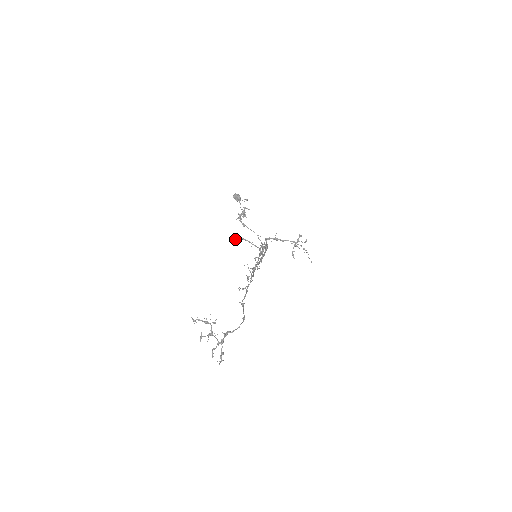
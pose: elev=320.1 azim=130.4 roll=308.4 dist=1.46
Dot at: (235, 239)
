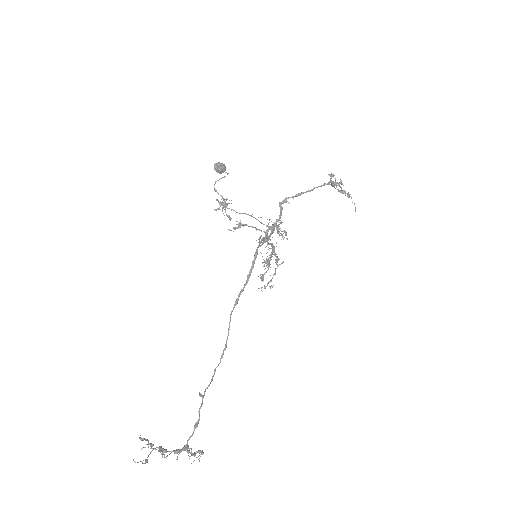
Dot at: (235, 227)
